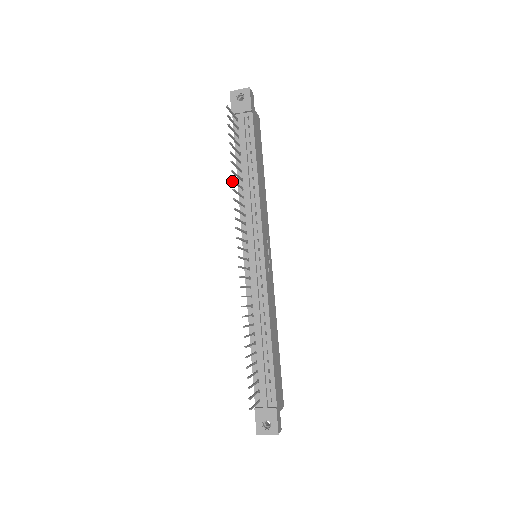
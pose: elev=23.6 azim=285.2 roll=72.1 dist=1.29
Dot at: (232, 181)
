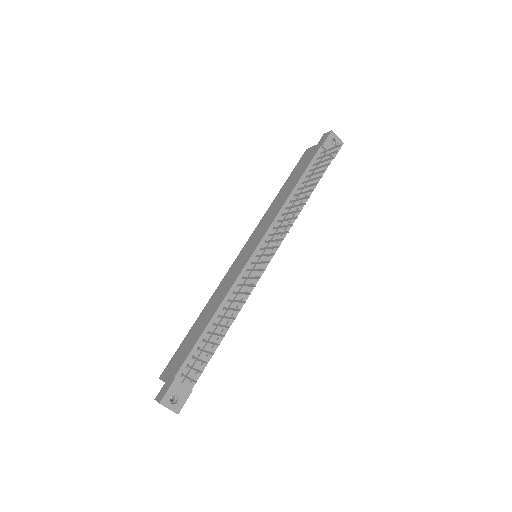
Dot at: (308, 196)
